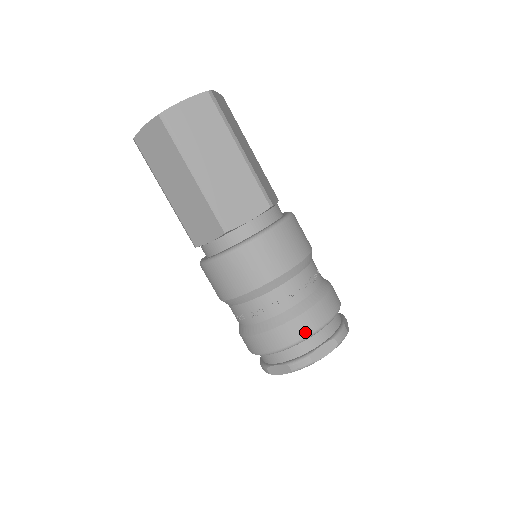
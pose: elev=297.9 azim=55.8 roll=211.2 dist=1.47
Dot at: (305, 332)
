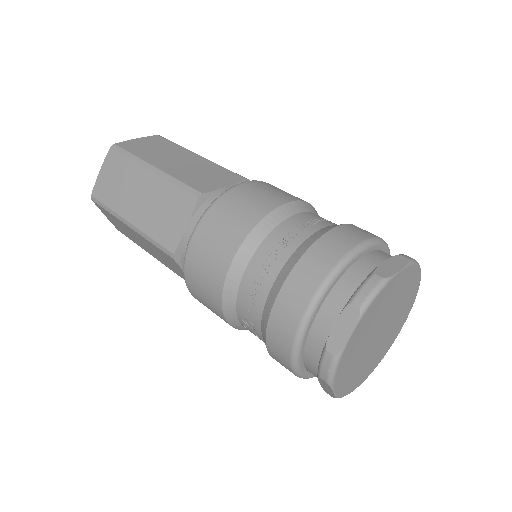
Dot at: (347, 245)
